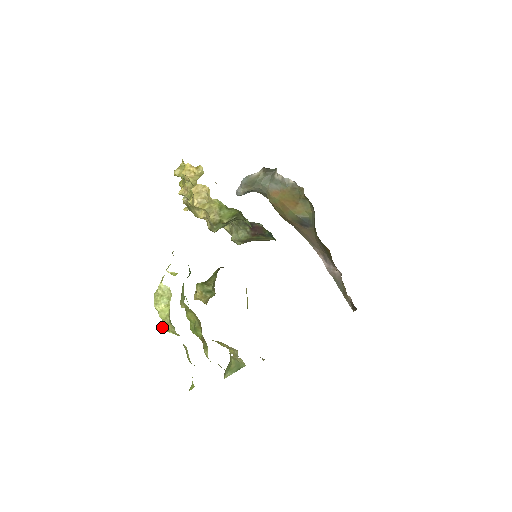
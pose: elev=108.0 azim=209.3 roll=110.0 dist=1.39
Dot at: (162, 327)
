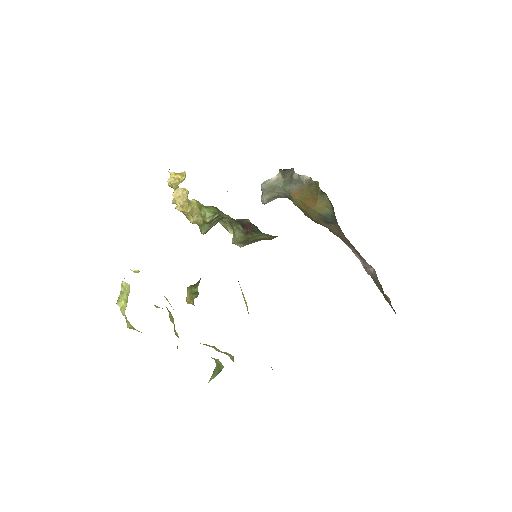
Dot at: occluded
